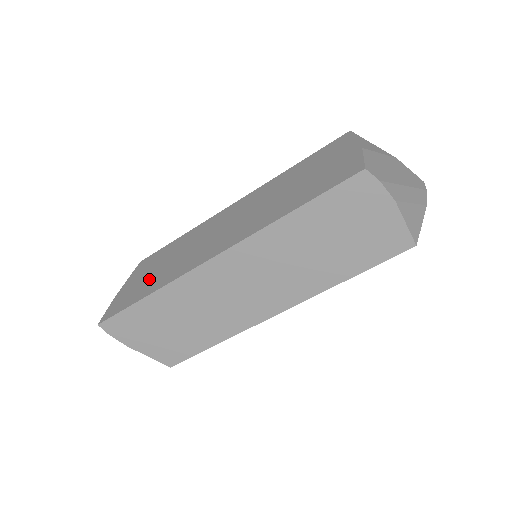
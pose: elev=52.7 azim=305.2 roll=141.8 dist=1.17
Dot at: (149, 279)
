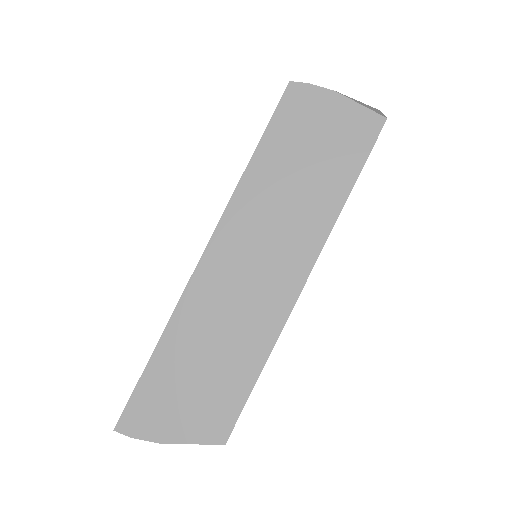
Dot at: occluded
